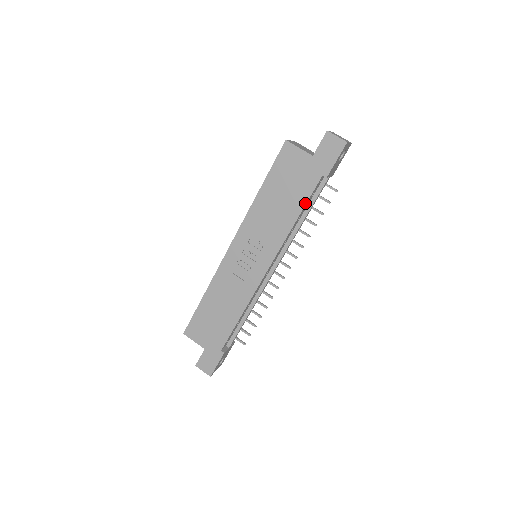
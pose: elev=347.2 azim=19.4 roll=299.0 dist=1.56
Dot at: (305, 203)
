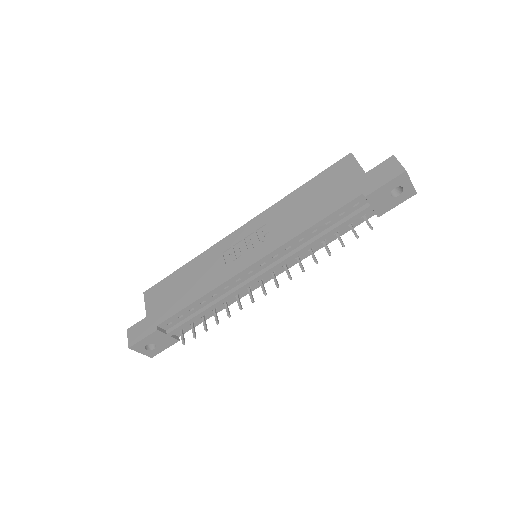
Dot at: (329, 213)
